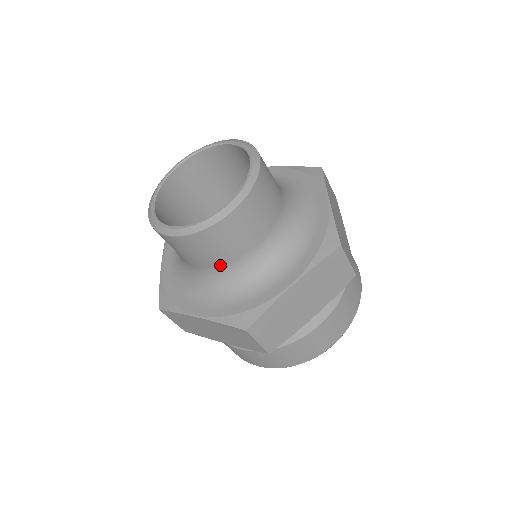
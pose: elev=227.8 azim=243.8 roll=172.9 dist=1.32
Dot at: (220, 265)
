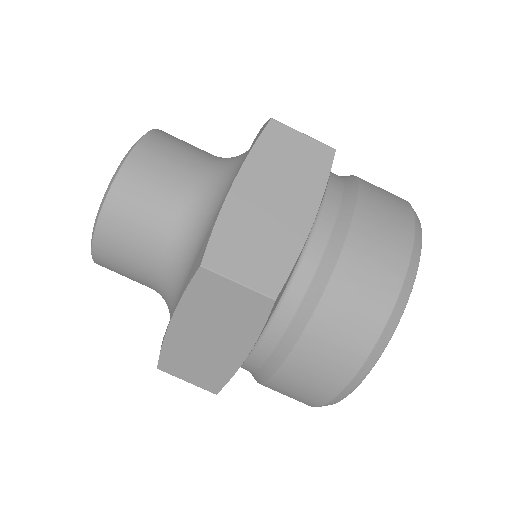
Dot at: (163, 240)
